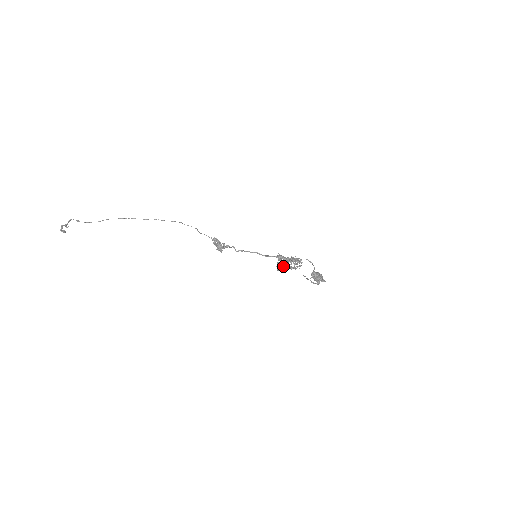
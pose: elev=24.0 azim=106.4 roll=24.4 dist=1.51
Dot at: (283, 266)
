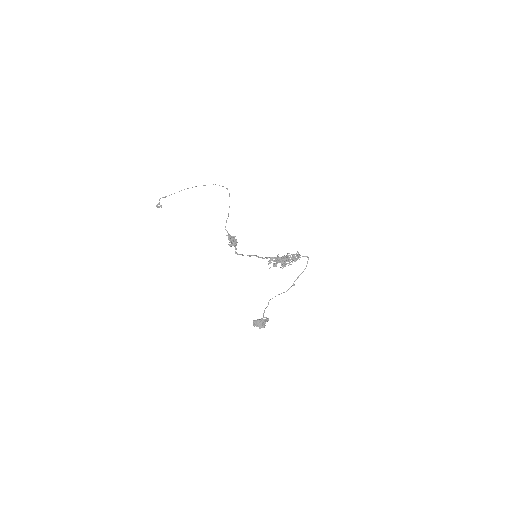
Dot at: occluded
